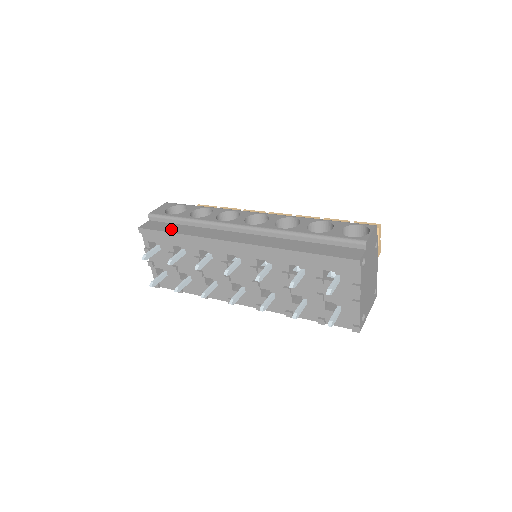
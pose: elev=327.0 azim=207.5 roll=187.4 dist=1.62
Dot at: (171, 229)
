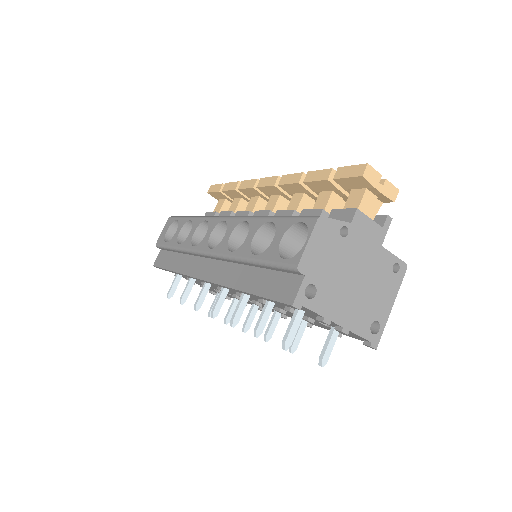
Dot at: (169, 264)
